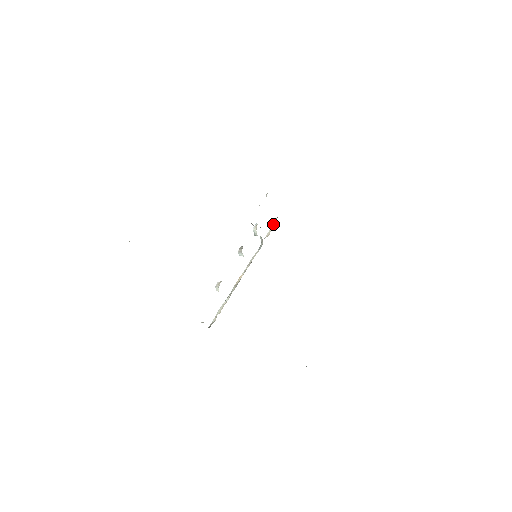
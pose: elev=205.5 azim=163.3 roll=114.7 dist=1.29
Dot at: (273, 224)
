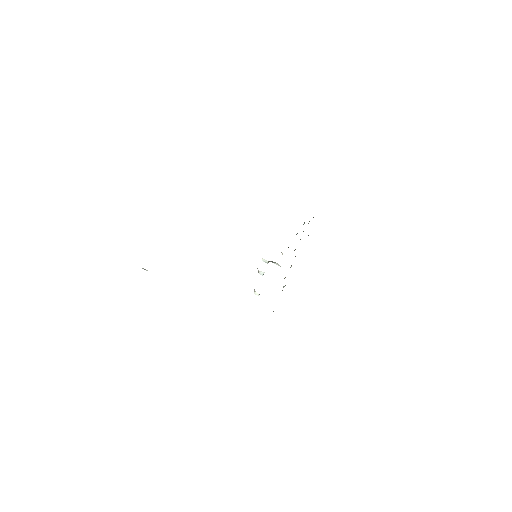
Dot at: occluded
